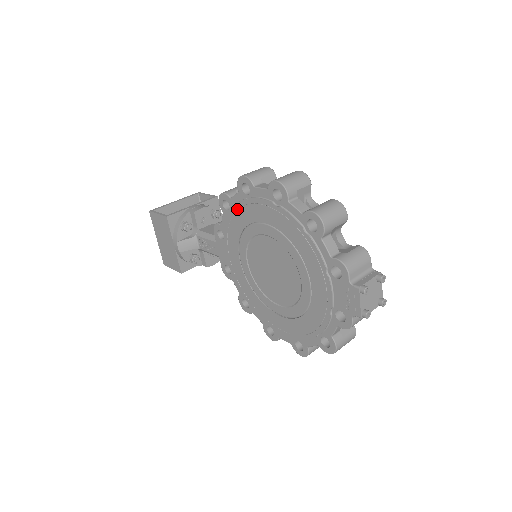
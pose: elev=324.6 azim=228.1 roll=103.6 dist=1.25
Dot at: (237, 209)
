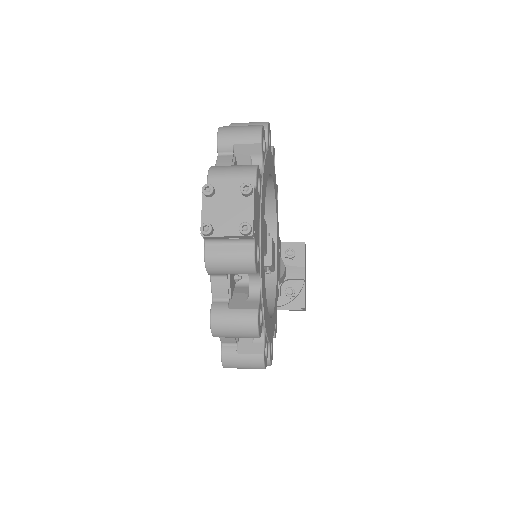
Dot at: occluded
